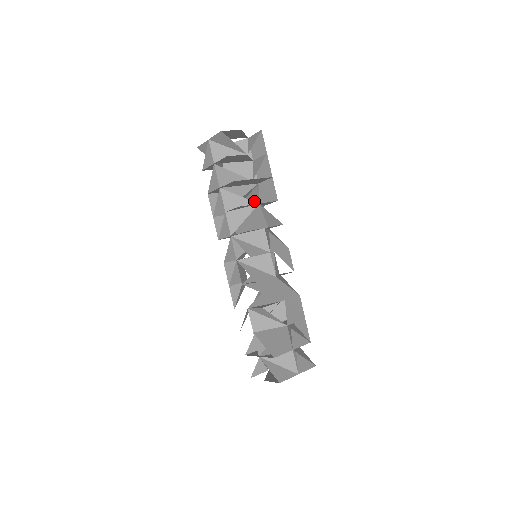
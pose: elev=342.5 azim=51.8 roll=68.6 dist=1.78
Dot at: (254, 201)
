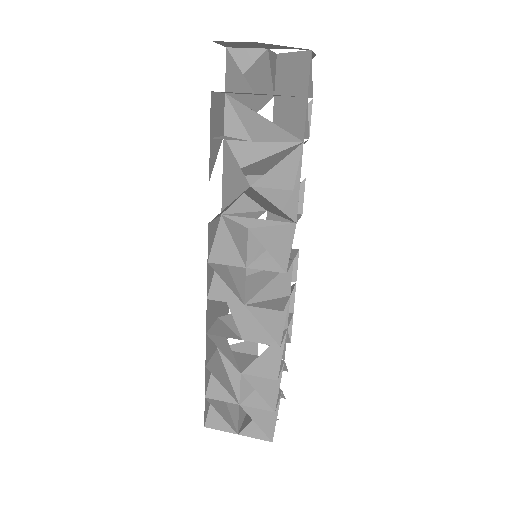
Dot at: occluded
